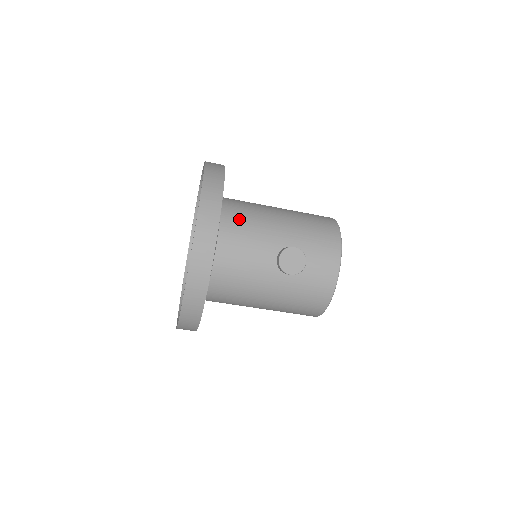
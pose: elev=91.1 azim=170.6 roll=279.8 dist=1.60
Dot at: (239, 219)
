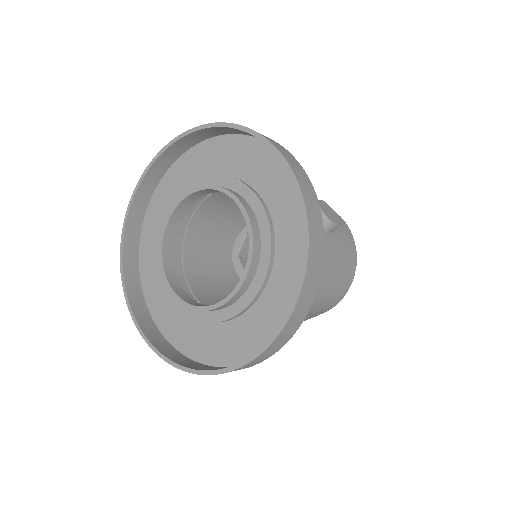
Dot at: occluded
